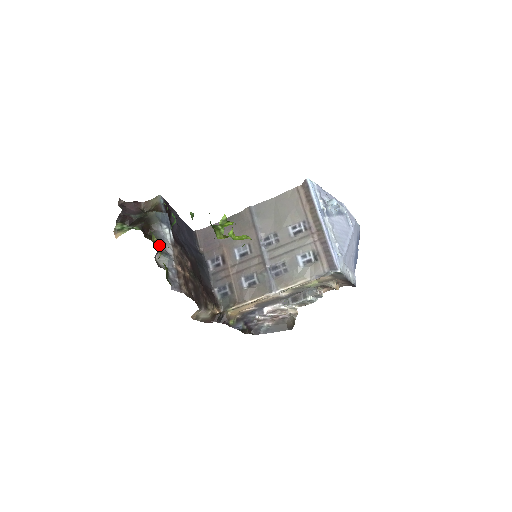
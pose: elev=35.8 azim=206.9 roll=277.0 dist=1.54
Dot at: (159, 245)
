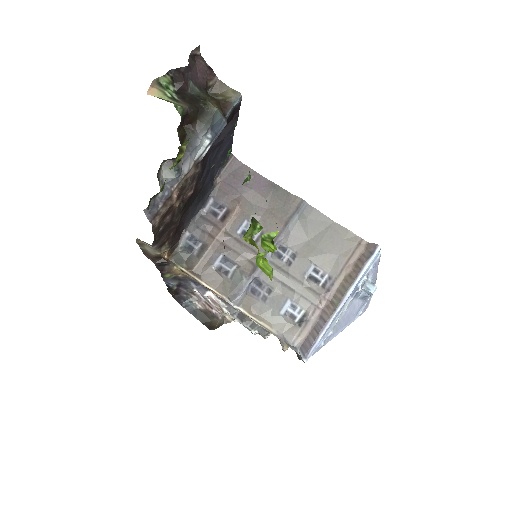
Dot at: occluded
